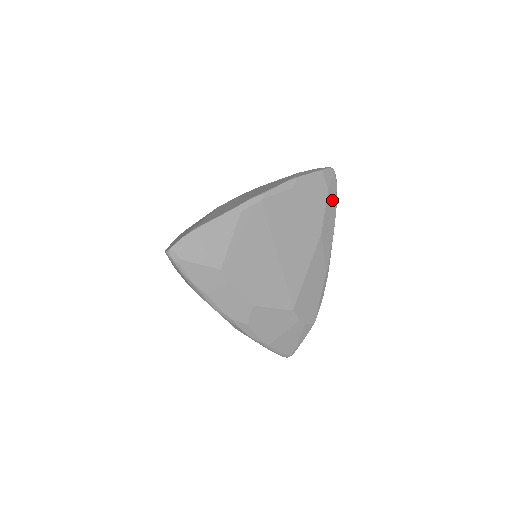
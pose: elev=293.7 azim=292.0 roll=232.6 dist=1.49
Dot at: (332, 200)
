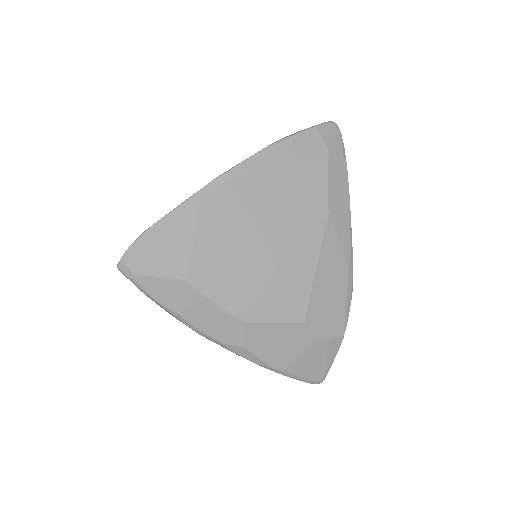
Dot at: (338, 165)
